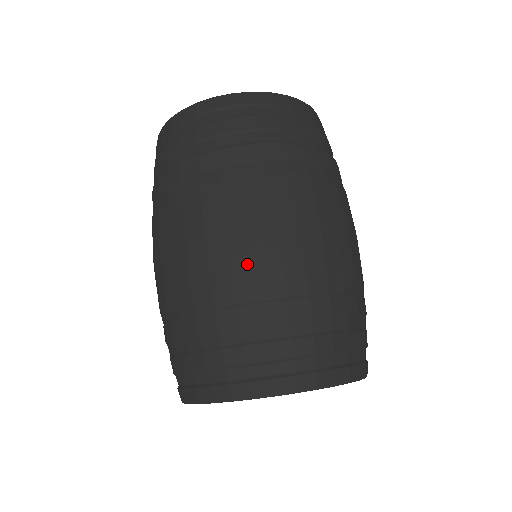
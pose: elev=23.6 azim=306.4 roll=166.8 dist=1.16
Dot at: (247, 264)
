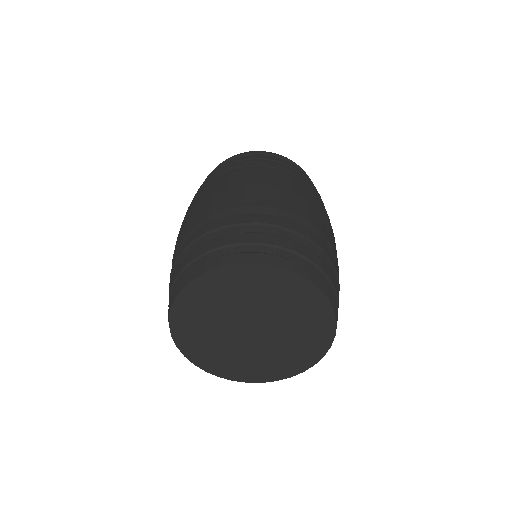
Dot at: (304, 211)
